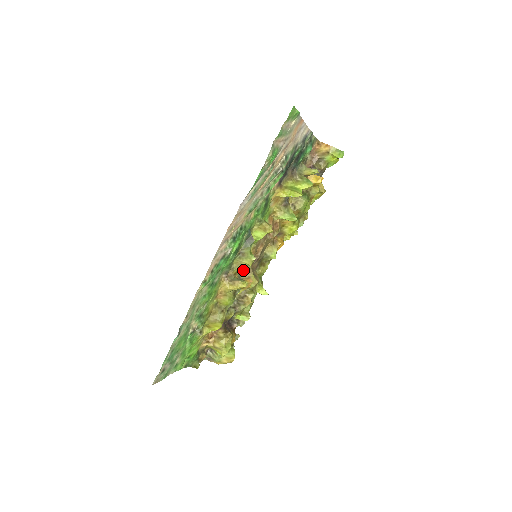
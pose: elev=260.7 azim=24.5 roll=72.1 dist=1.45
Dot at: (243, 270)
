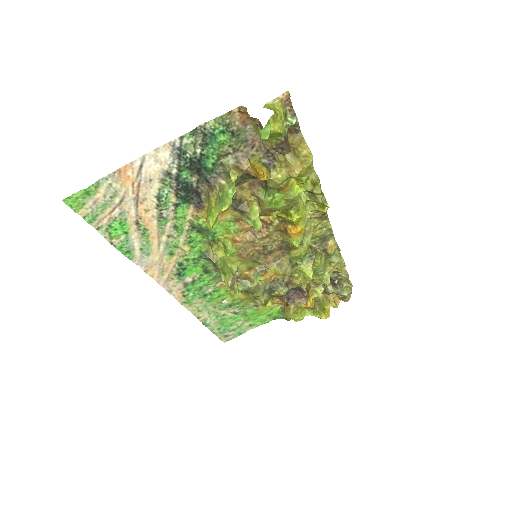
Dot at: (259, 263)
